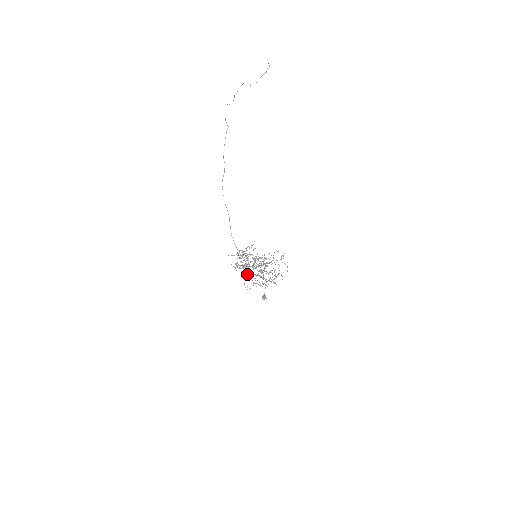
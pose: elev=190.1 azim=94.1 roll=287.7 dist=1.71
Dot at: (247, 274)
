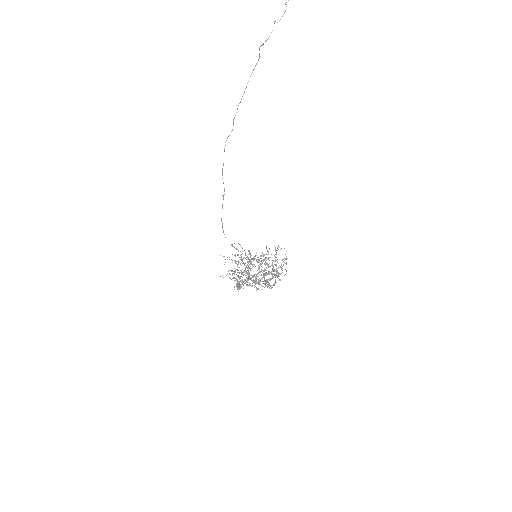
Dot at: occluded
